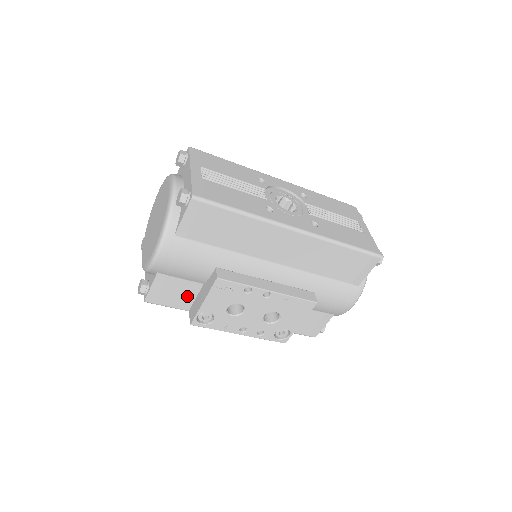
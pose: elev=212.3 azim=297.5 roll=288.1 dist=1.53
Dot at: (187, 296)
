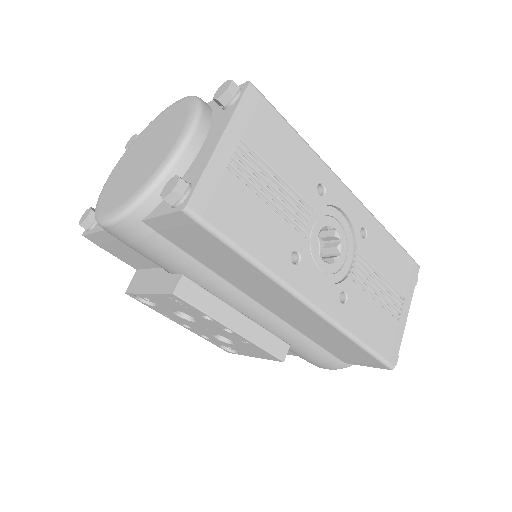
Dot at: (138, 262)
